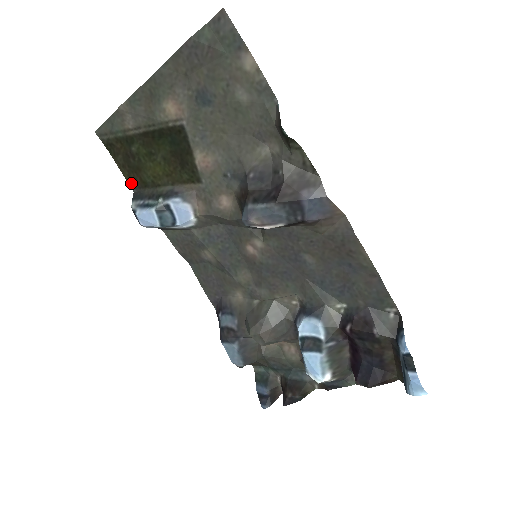
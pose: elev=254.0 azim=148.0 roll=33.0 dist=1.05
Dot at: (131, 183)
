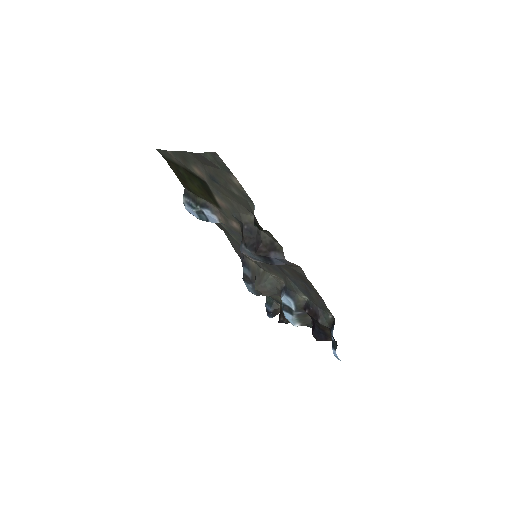
Dot at: (182, 184)
